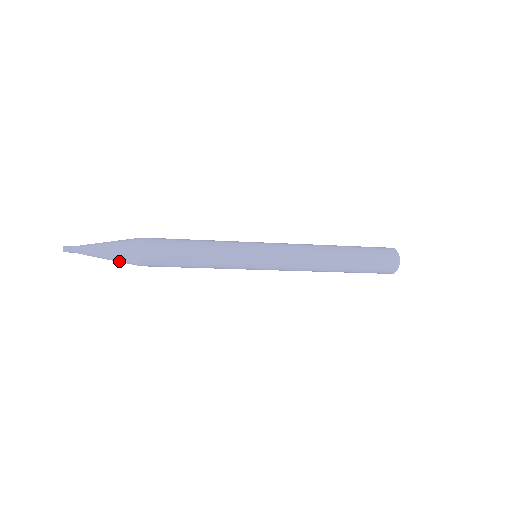
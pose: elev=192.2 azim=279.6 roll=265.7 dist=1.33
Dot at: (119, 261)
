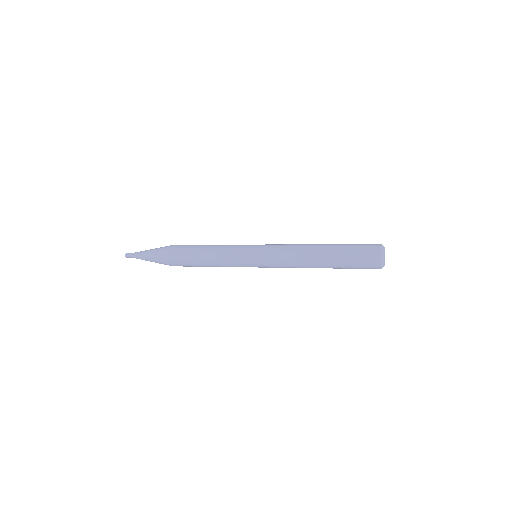
Dot at: (160, 263)
